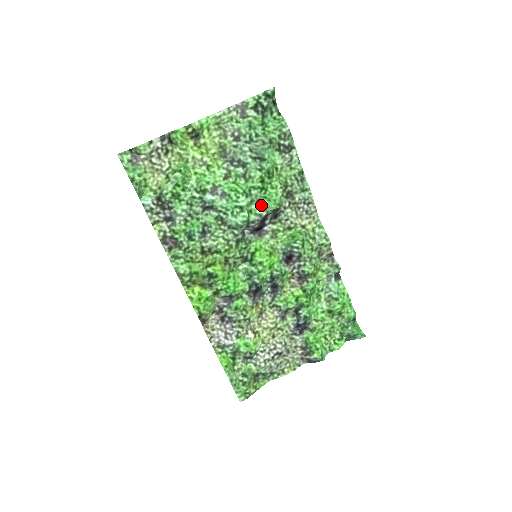
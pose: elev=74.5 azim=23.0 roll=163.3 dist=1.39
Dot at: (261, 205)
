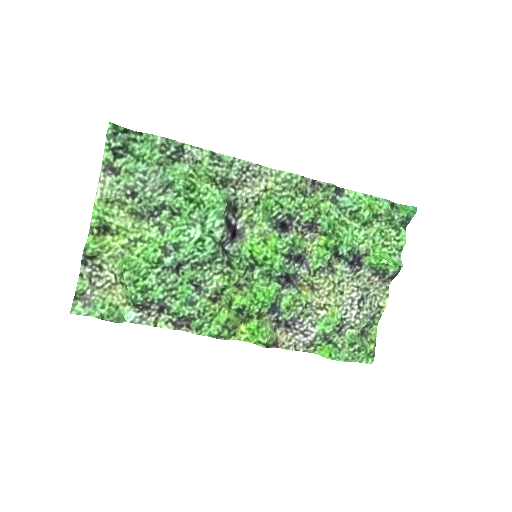
Dot at: (212, 218)
